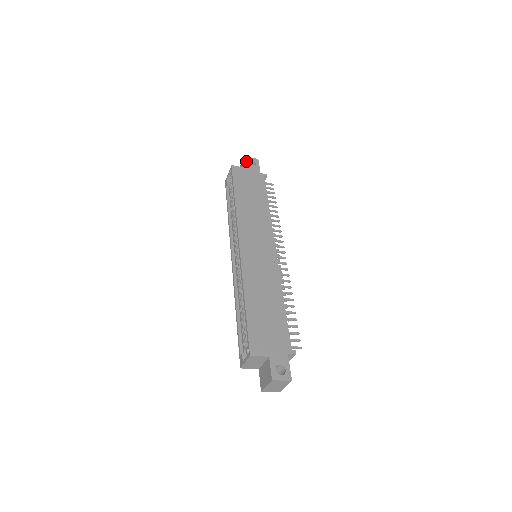
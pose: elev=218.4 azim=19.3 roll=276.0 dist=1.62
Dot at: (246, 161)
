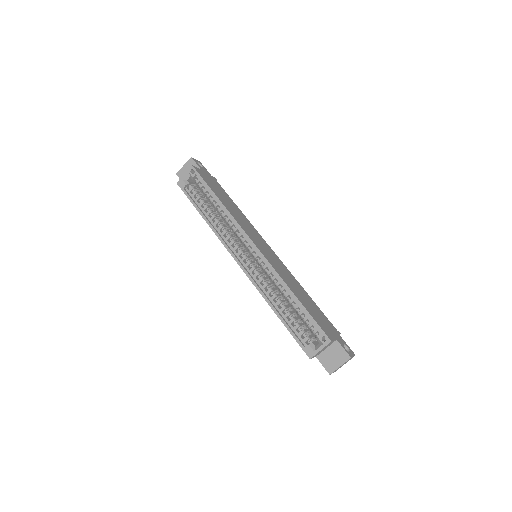
Dot at: (196, 162)
